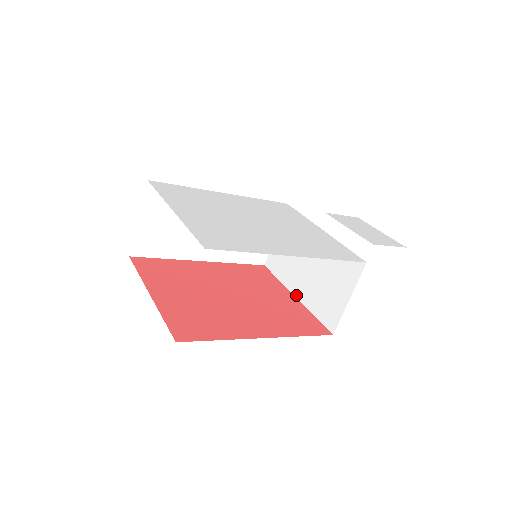
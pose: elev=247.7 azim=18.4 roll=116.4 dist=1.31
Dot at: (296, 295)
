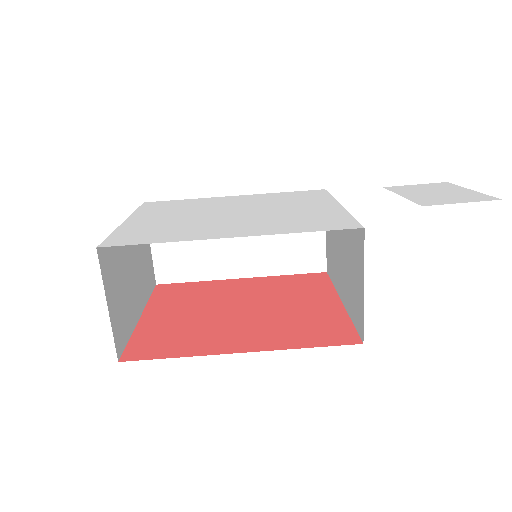
Dot at: (341, 299)
